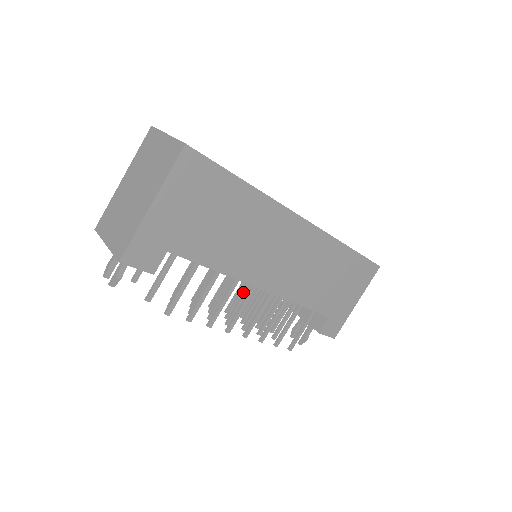
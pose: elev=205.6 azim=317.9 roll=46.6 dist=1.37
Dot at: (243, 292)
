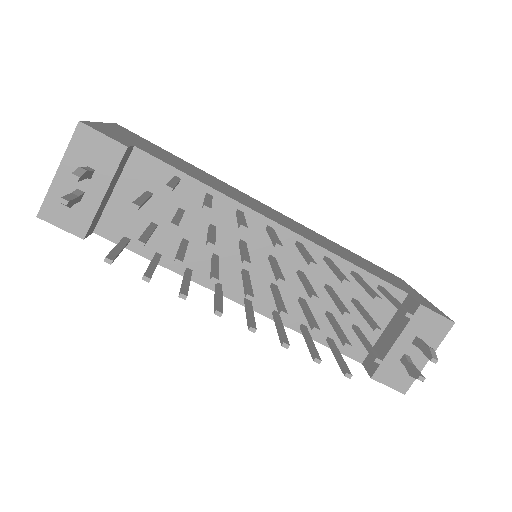
Dot at: occluded
